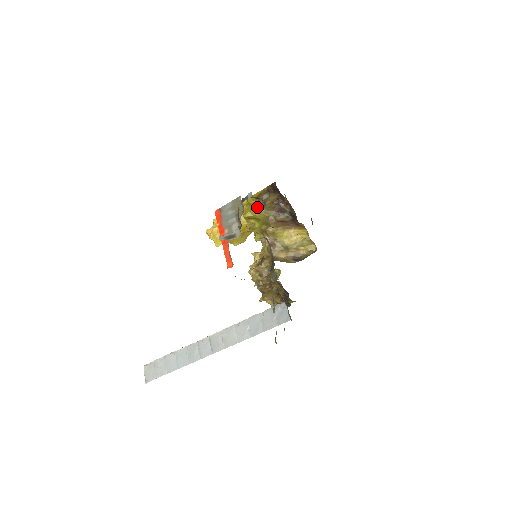
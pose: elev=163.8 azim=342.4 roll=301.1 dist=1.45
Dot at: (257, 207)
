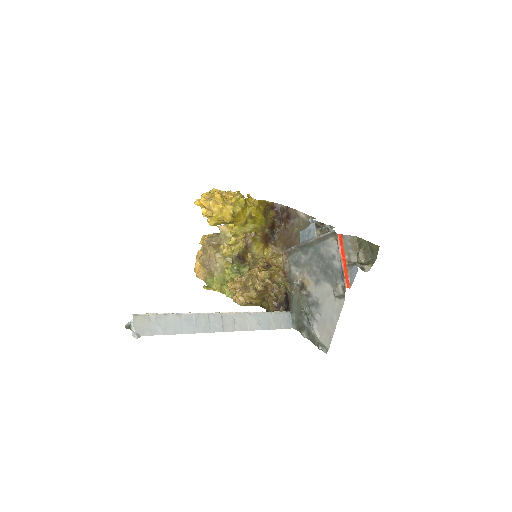
Dot at: (263, 214)
